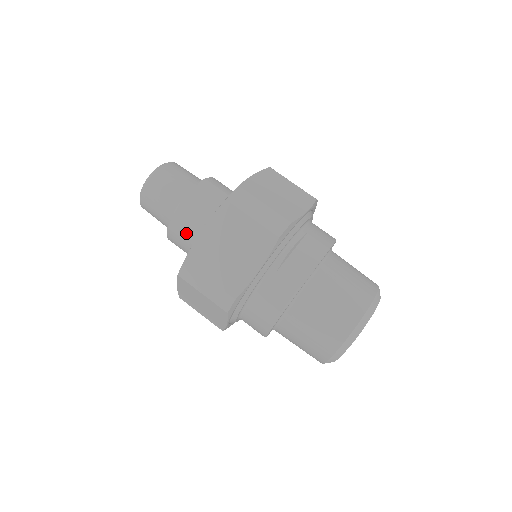
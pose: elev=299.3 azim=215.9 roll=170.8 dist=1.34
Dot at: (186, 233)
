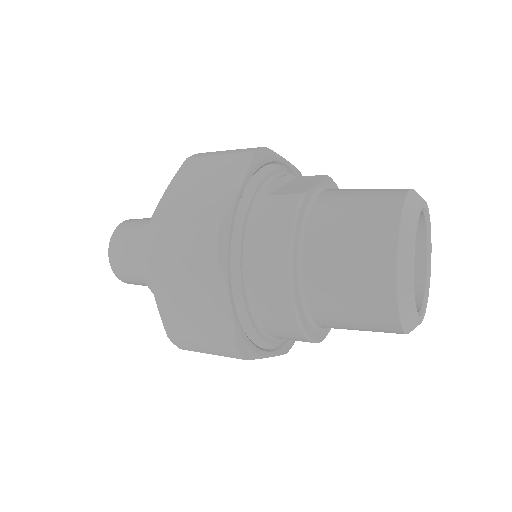
Dot at: occluded
